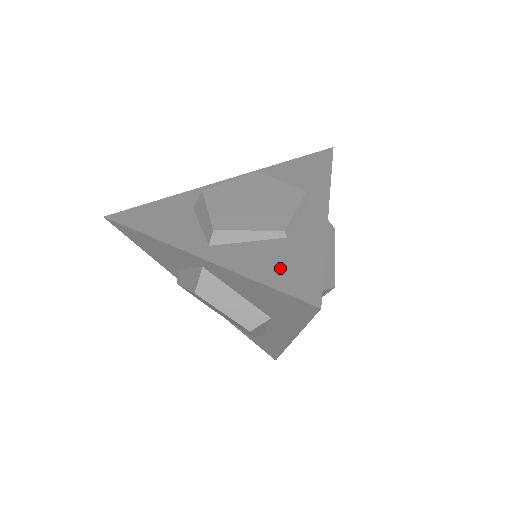
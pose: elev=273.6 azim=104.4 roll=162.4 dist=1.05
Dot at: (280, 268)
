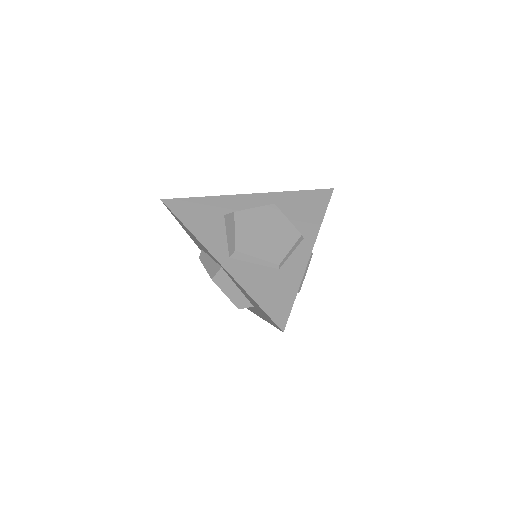
Dot at: (269, 294)
